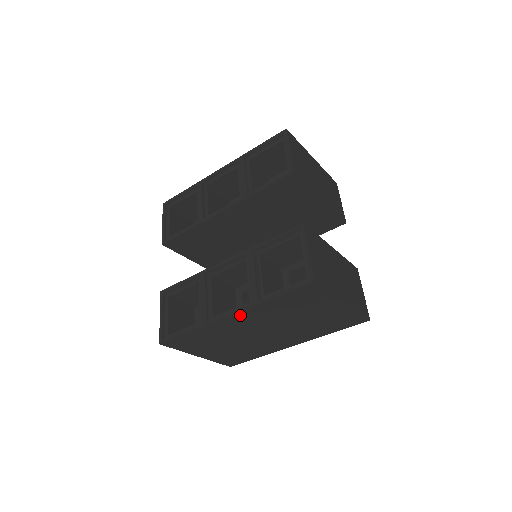
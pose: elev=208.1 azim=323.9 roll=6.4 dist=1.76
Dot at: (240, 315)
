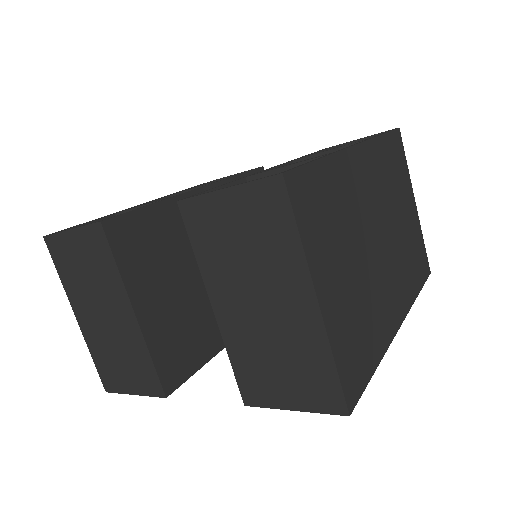
Dot at: (364, 153)
